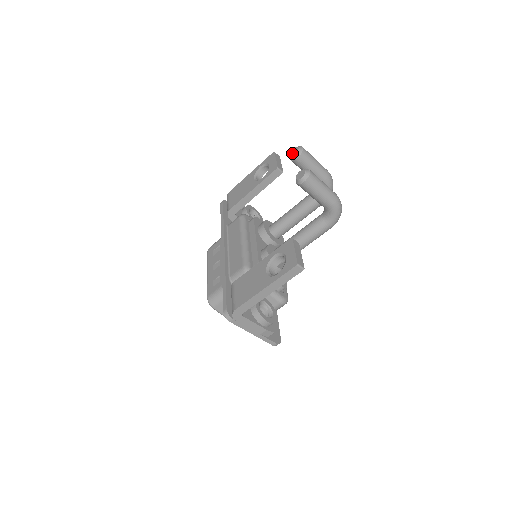
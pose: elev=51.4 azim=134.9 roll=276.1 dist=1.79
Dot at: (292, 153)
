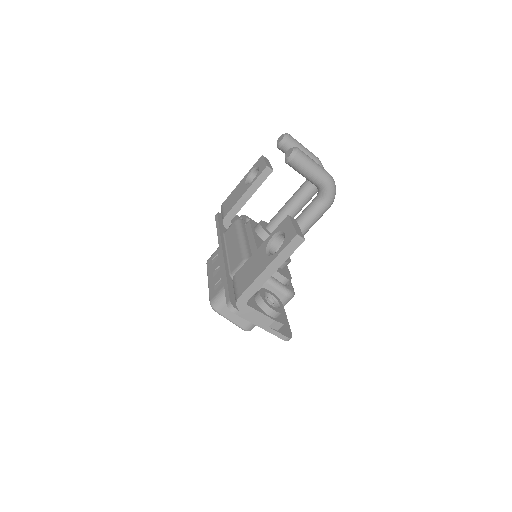
Dot at: (278, 141)
